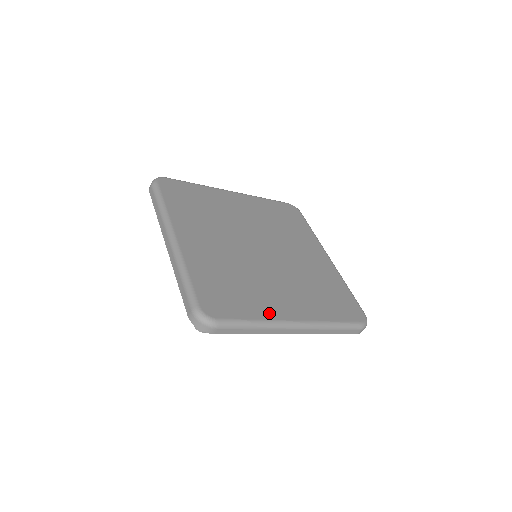
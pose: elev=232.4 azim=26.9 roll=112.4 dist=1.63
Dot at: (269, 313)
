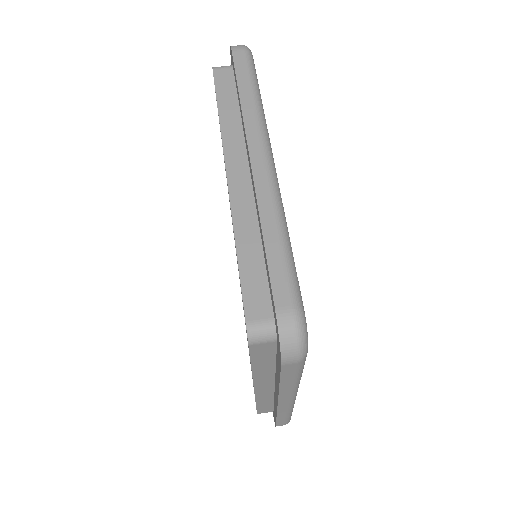
Dot at: occluded
